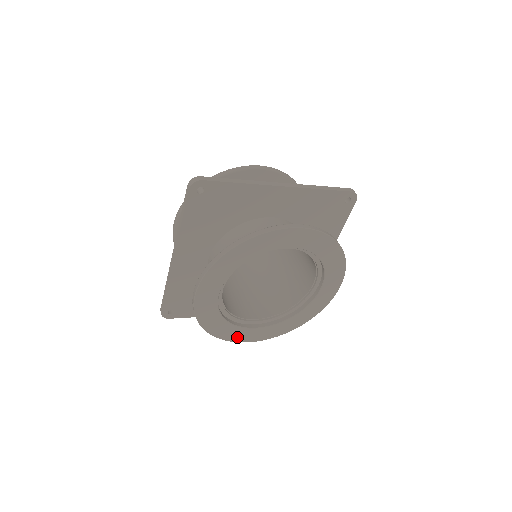
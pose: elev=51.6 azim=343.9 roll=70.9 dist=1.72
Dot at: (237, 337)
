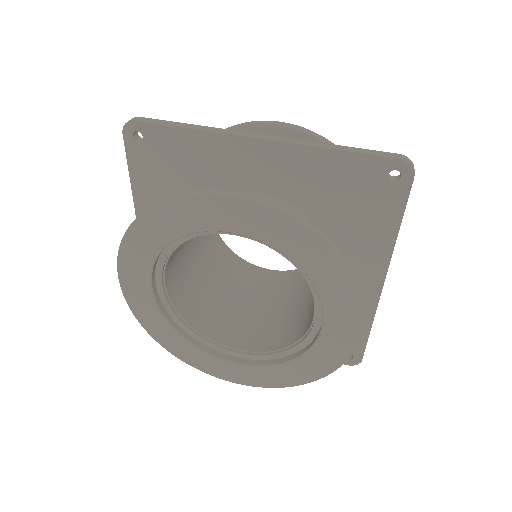
Dot at: (208, 367)
